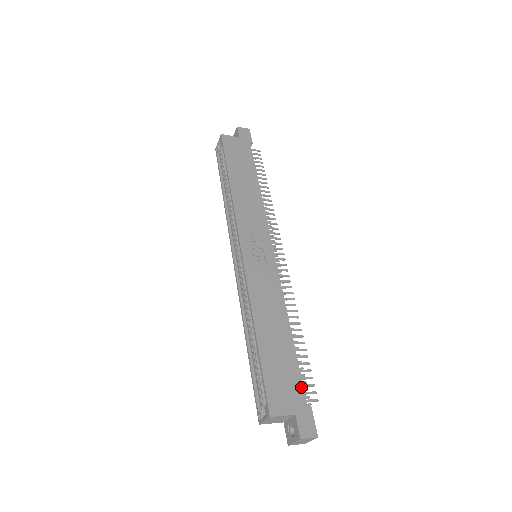
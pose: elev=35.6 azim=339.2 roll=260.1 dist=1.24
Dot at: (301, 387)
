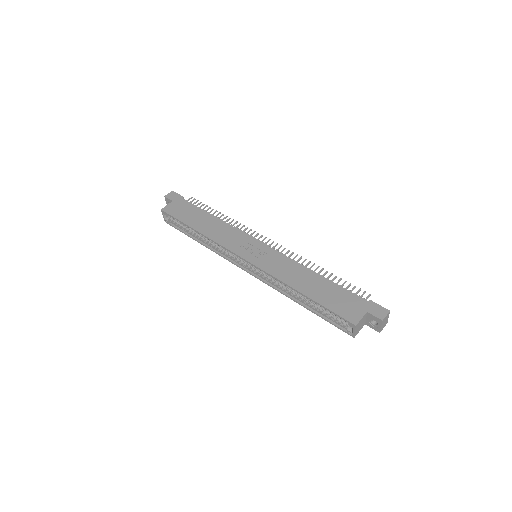
Dot at: (355, 296)
